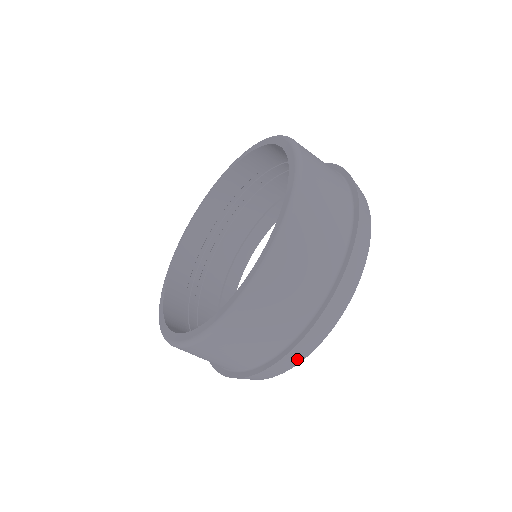
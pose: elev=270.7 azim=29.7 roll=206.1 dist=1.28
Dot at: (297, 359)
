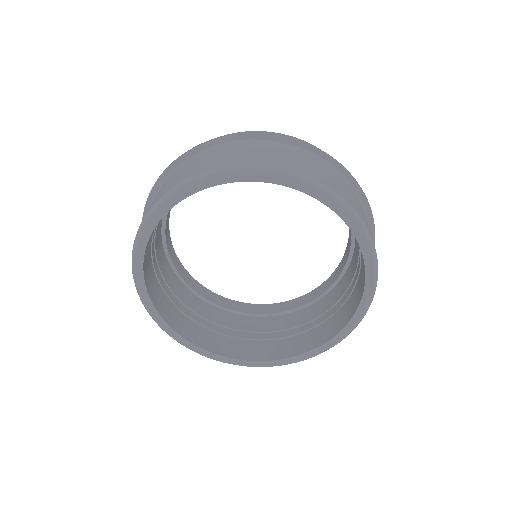
Dot at: occluded
